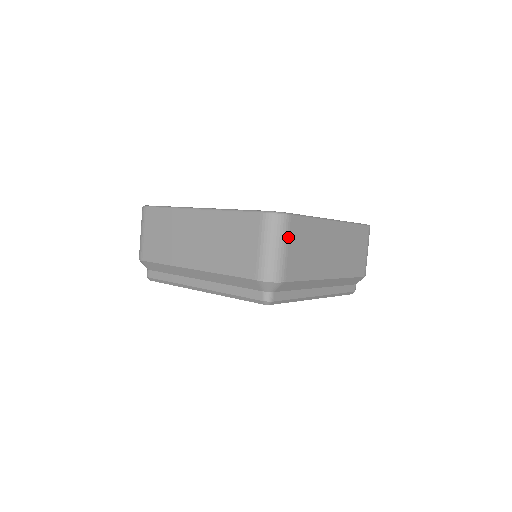
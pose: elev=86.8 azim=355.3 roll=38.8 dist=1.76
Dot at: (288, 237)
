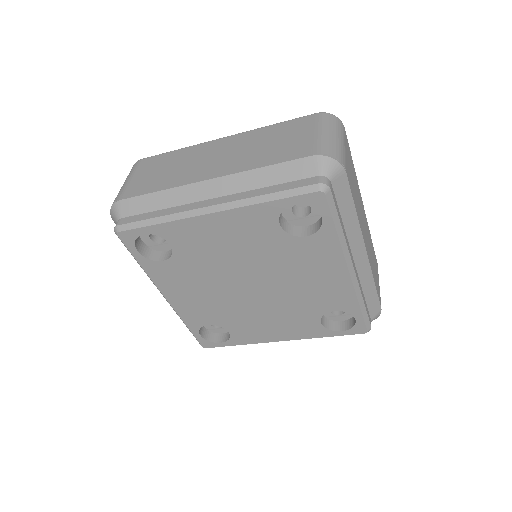
Dot at: (344, 140)
